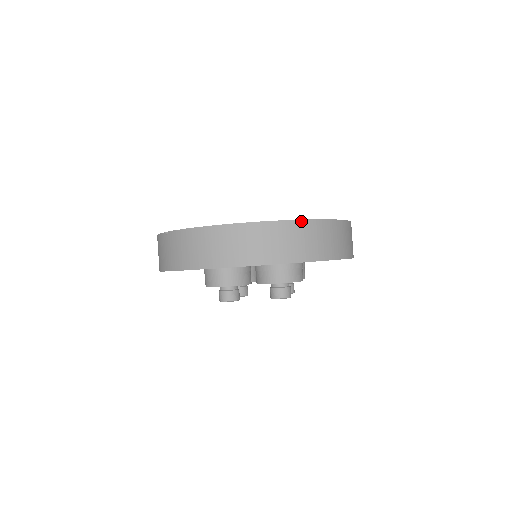
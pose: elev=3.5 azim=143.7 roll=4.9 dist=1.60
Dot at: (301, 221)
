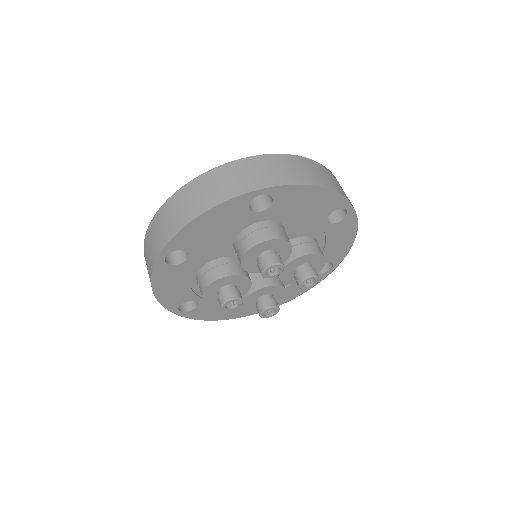
Dot at: (220, 167)
